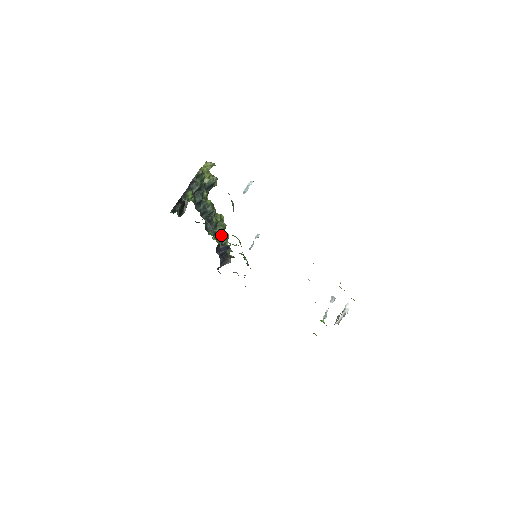
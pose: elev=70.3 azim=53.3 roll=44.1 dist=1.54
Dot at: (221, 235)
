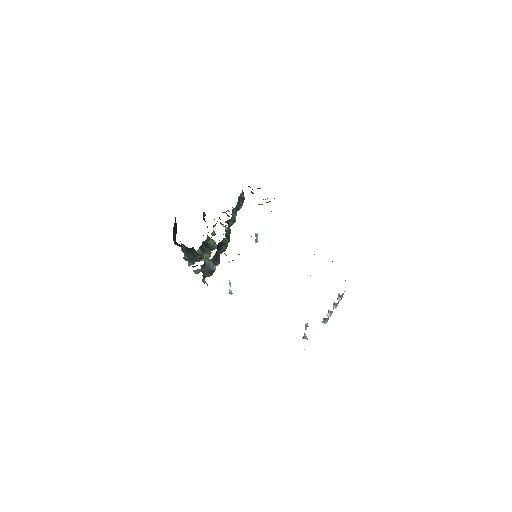
Dot at: occluded
